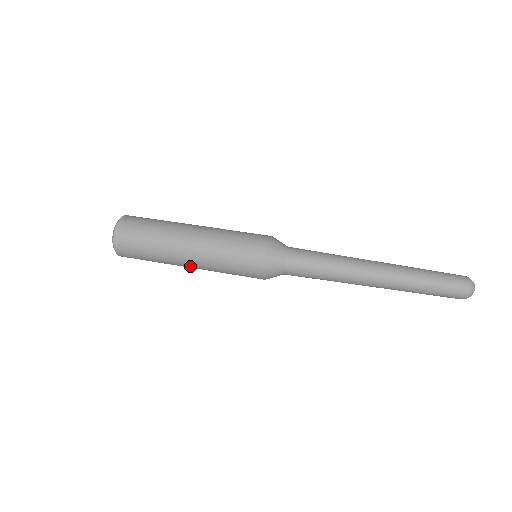
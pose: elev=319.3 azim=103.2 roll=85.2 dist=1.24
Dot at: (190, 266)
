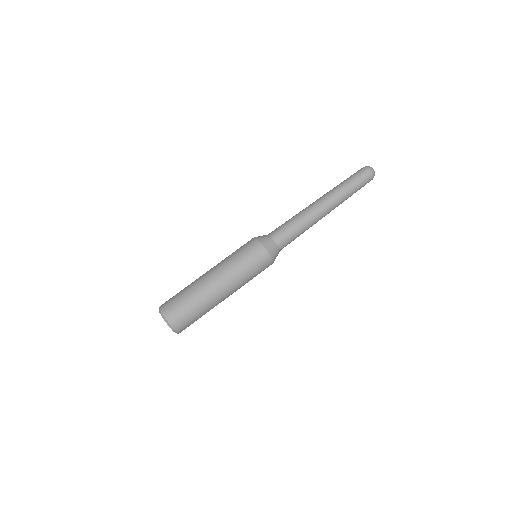
Dot at: occluded
